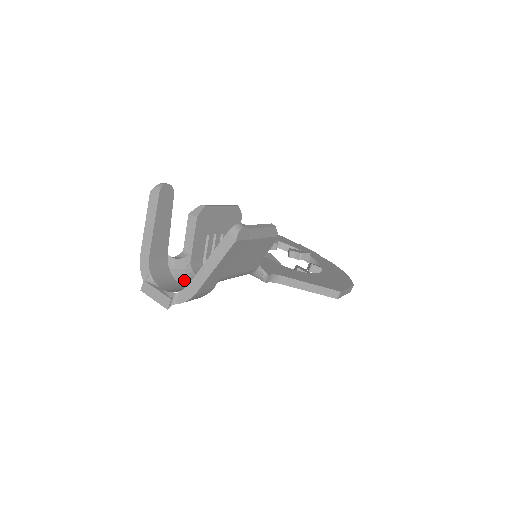
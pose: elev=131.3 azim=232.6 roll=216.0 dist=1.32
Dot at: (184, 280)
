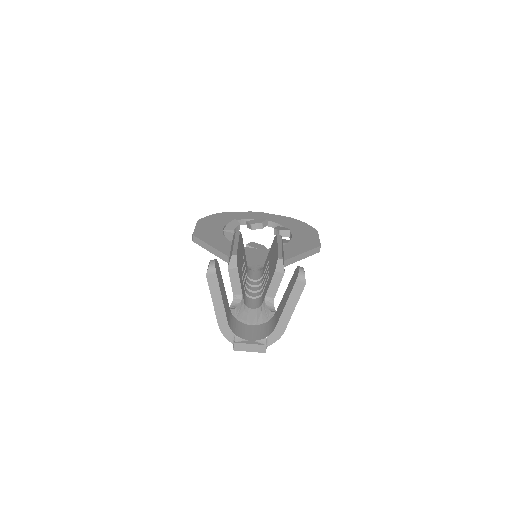
Dot at: (251, 320)
